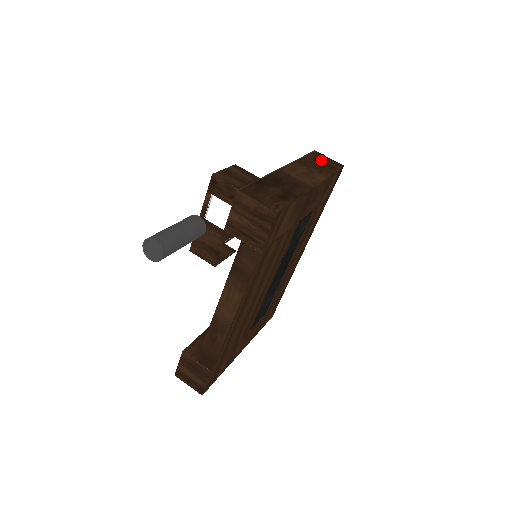
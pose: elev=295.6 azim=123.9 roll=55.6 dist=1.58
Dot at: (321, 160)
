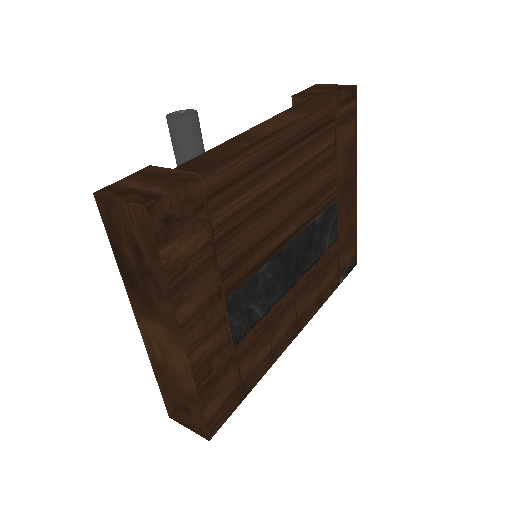
Dot at: occluded
